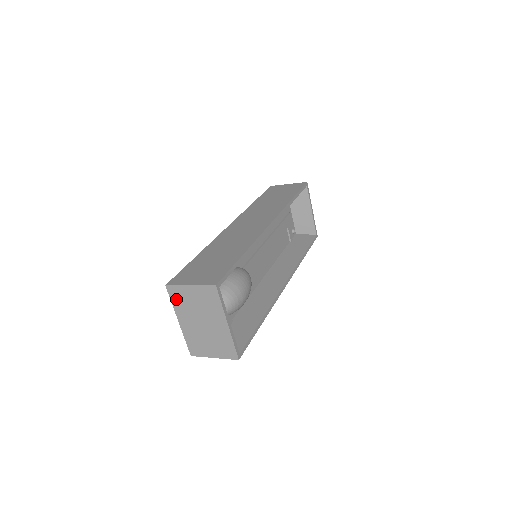
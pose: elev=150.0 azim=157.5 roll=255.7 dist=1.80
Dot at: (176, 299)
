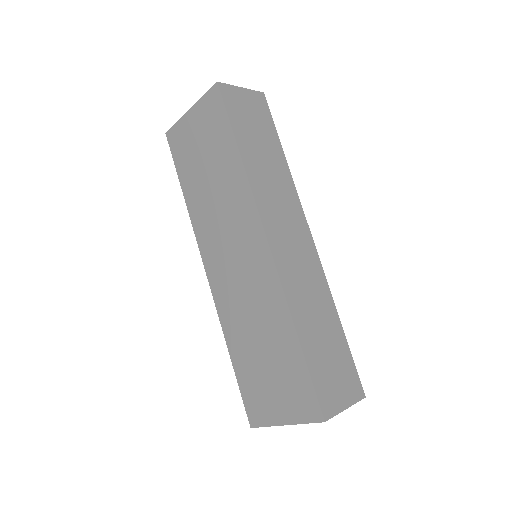
Dot at: occluded
